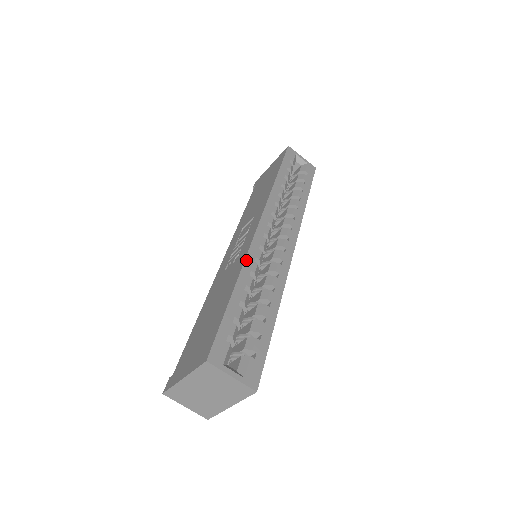
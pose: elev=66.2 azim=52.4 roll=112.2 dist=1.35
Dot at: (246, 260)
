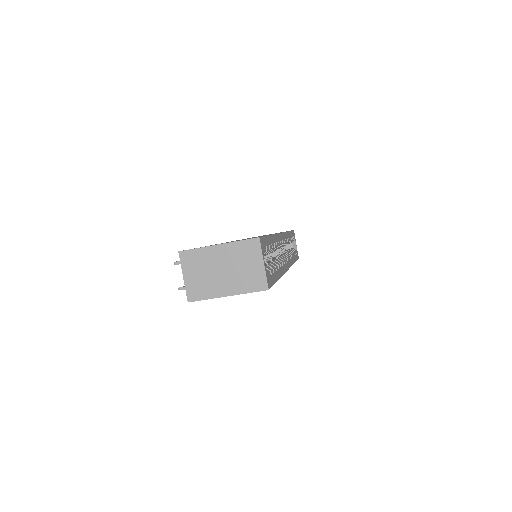
Dot at: (276, 235)
